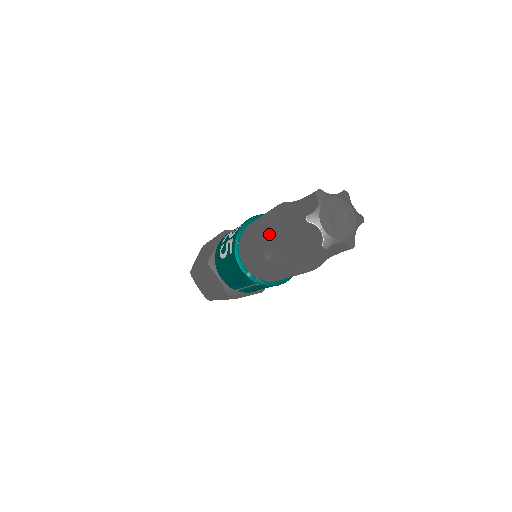
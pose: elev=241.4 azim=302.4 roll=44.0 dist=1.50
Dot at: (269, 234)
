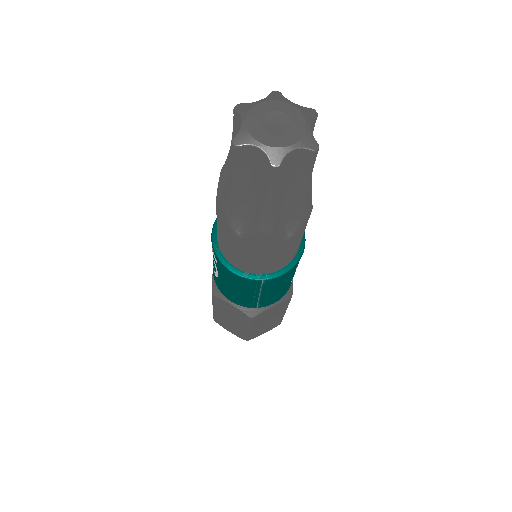
Dot at: (222, 203)
